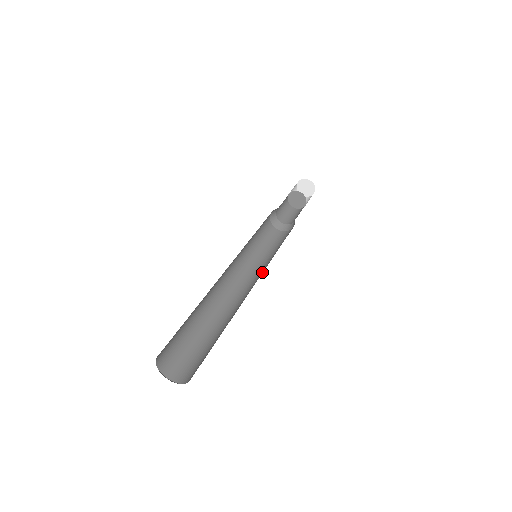
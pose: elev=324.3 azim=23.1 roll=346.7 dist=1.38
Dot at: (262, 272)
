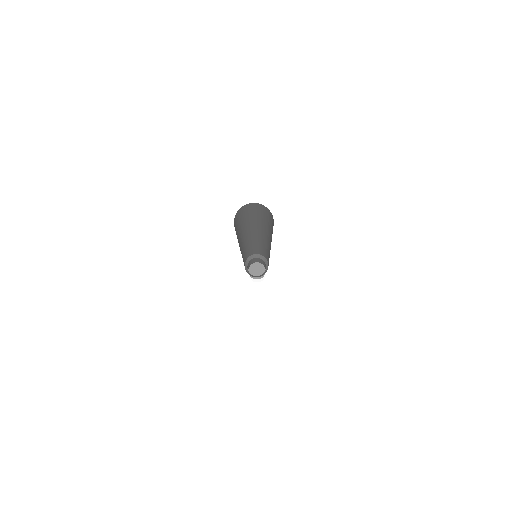
Dot at: occluded
